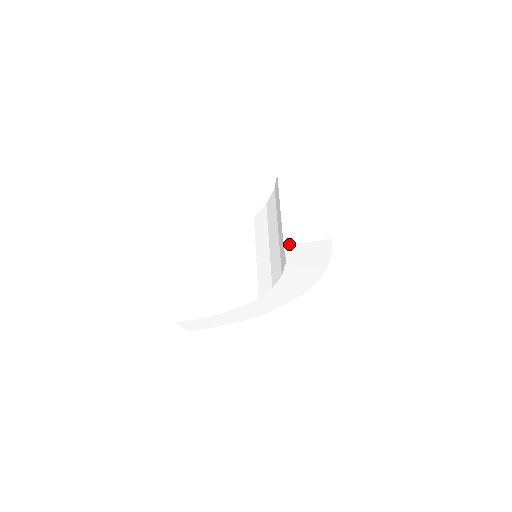
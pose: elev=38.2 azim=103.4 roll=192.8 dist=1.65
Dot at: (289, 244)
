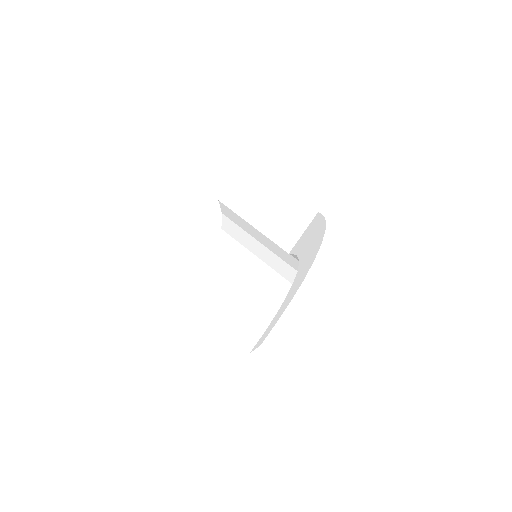
Dot at: (291, 248)
